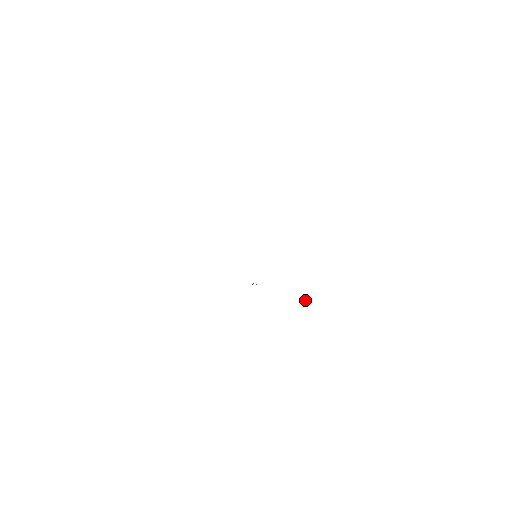
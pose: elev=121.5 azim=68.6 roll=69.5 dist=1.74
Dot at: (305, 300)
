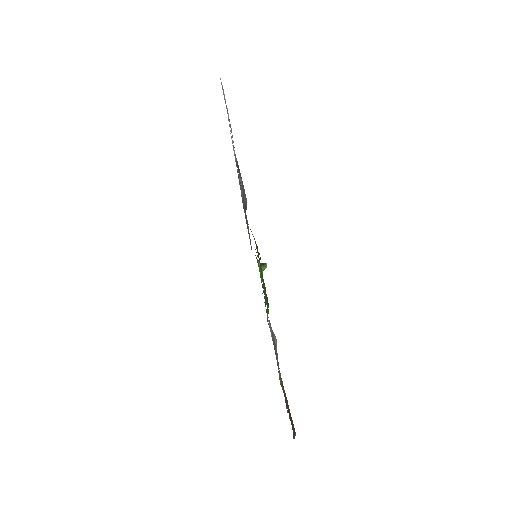
Dot at: occluded
